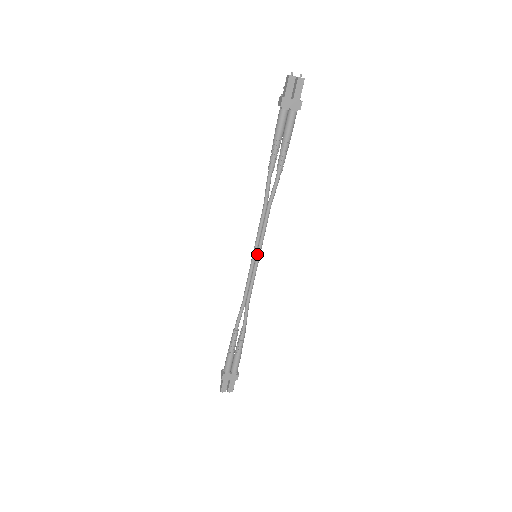
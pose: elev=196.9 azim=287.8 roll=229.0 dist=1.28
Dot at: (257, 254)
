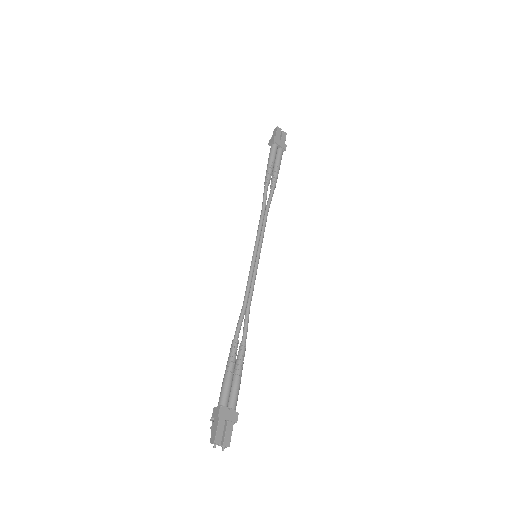
Dot at: (258, 253)
